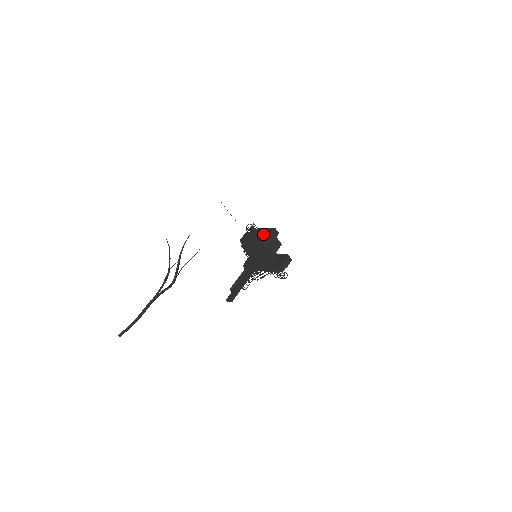
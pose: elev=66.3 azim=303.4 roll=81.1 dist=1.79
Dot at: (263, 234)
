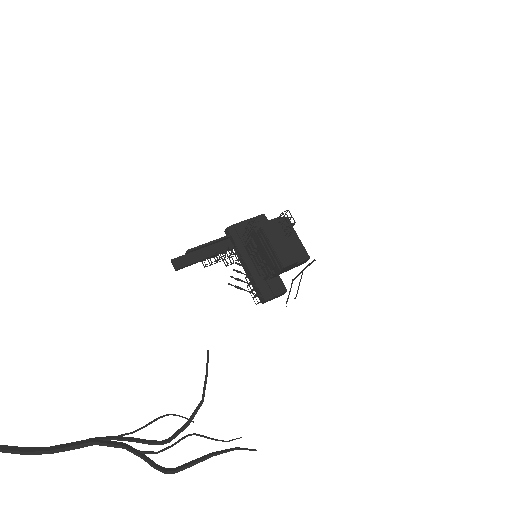
Dot at: (294, 263)
